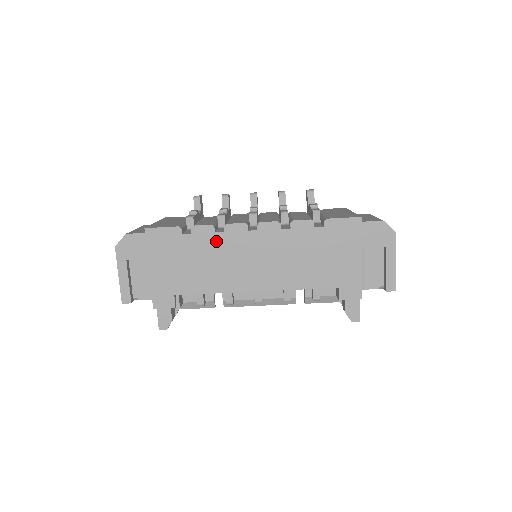
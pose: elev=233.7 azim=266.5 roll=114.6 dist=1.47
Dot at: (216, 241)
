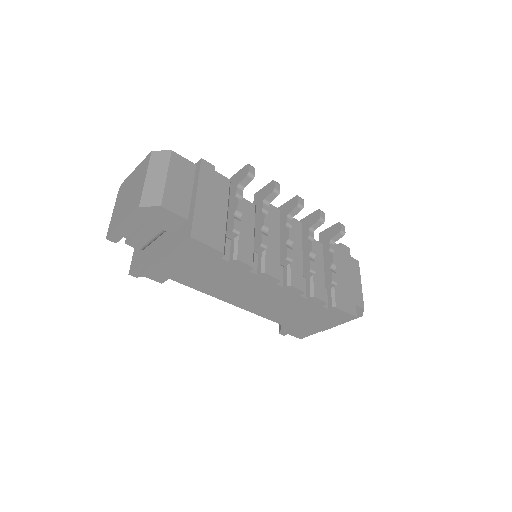
Dot at: (244, 275)
